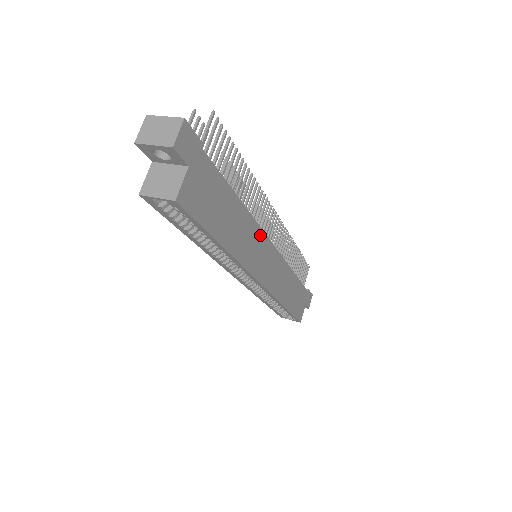
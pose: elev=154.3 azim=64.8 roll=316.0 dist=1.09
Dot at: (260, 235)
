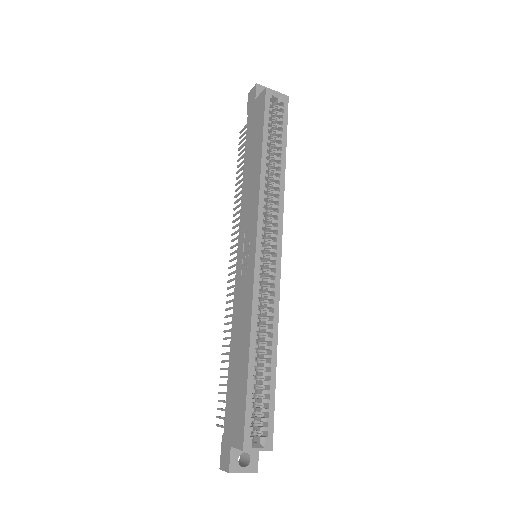
Dot at: occluded
